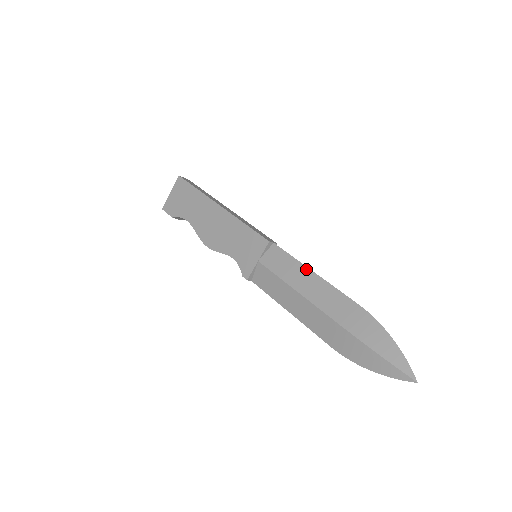
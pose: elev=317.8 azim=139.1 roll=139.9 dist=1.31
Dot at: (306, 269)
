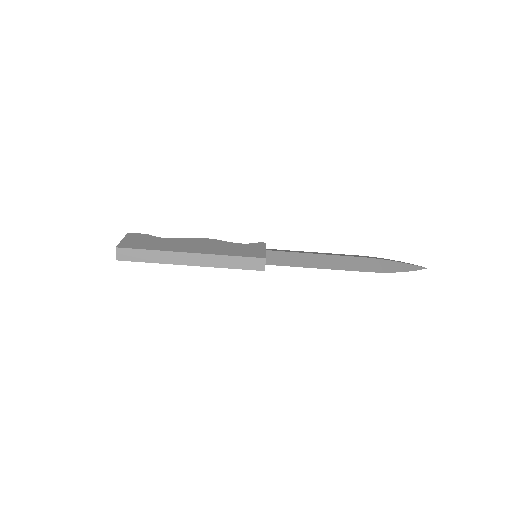
Dot at: occluded
